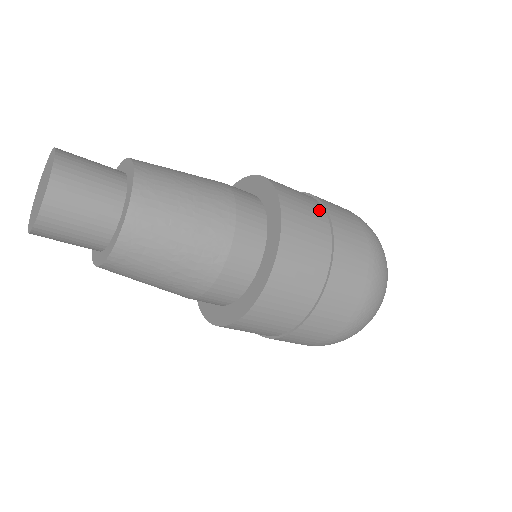
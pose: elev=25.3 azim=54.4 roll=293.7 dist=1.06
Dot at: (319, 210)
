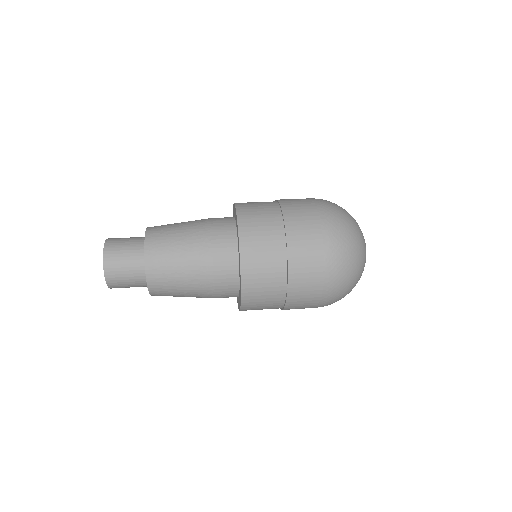
Dot at: (279, 245)
